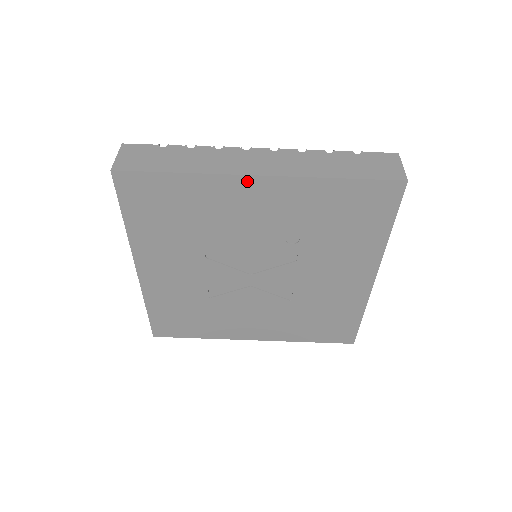
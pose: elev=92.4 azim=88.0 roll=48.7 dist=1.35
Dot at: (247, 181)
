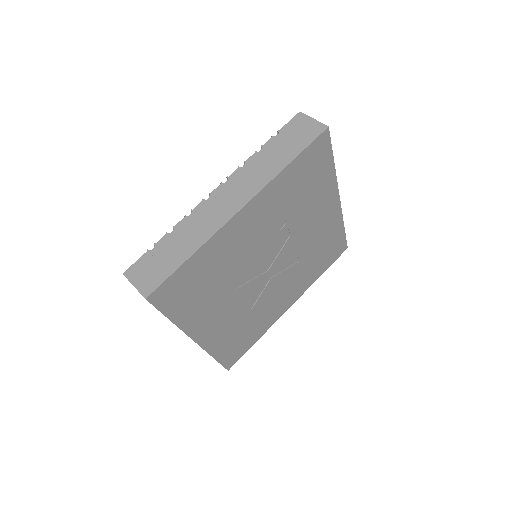
Dot at: (236, 219)
